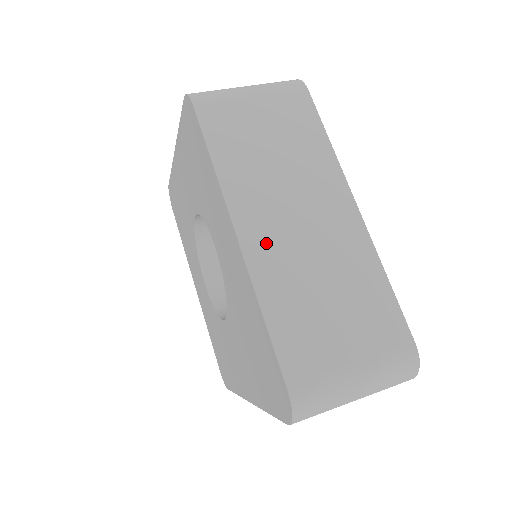
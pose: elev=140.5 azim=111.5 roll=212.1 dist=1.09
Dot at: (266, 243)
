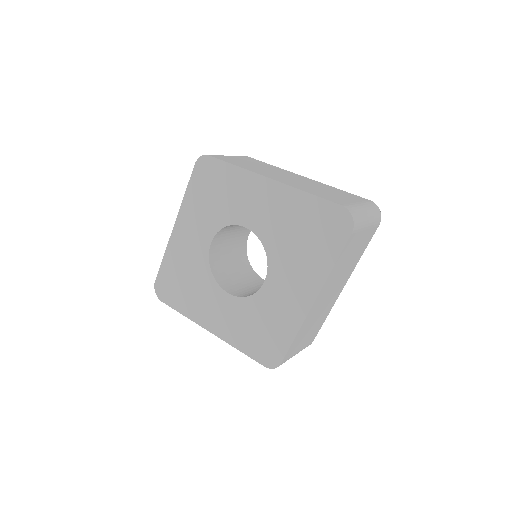
Dot at: (284, 181)
